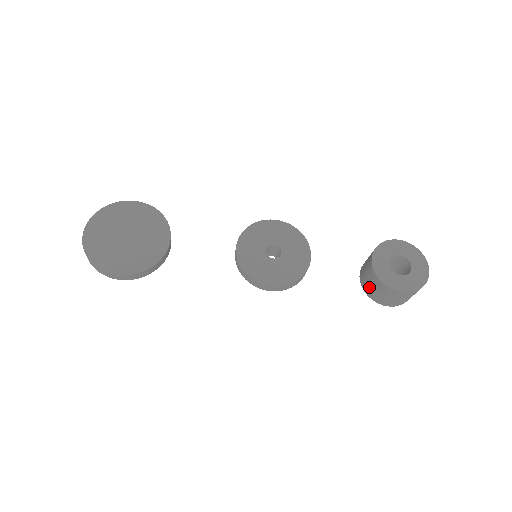
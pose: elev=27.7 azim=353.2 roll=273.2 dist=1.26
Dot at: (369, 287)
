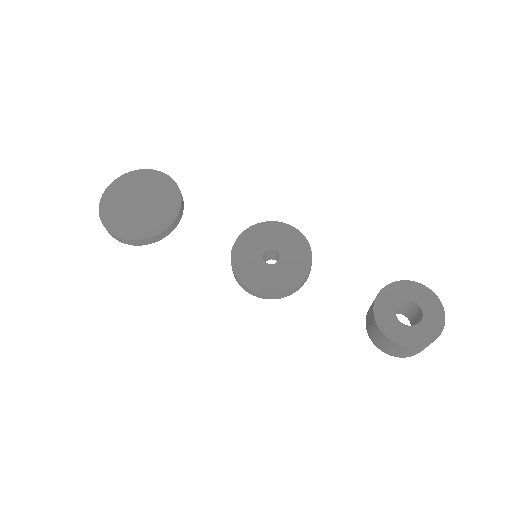
Dot at: (369, 326)
